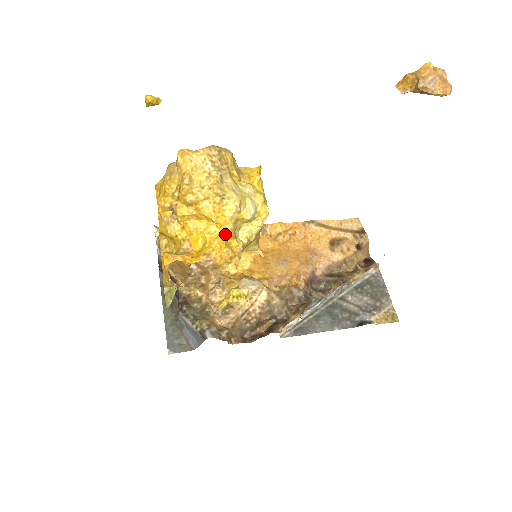
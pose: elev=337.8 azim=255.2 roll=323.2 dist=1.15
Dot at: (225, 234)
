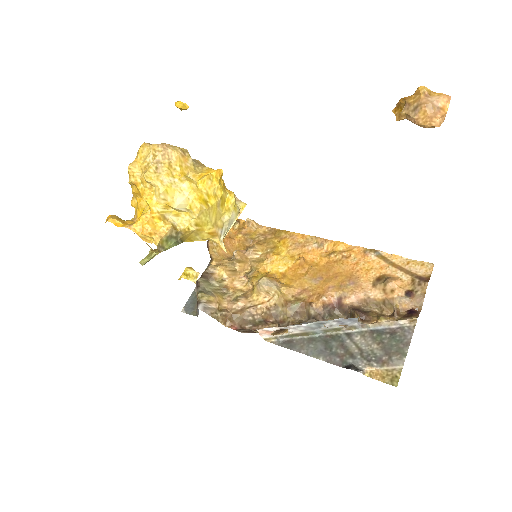
Dot at: (151, 214)
